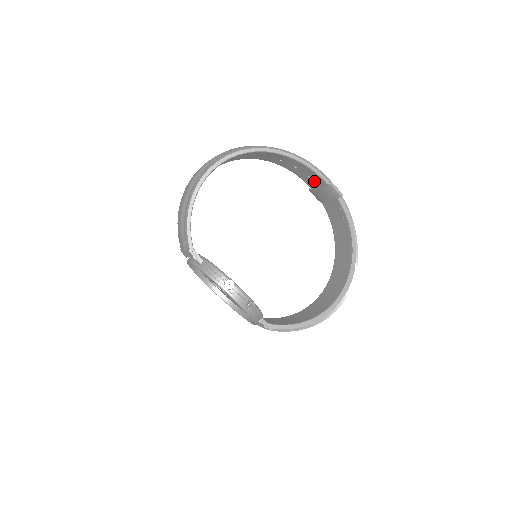
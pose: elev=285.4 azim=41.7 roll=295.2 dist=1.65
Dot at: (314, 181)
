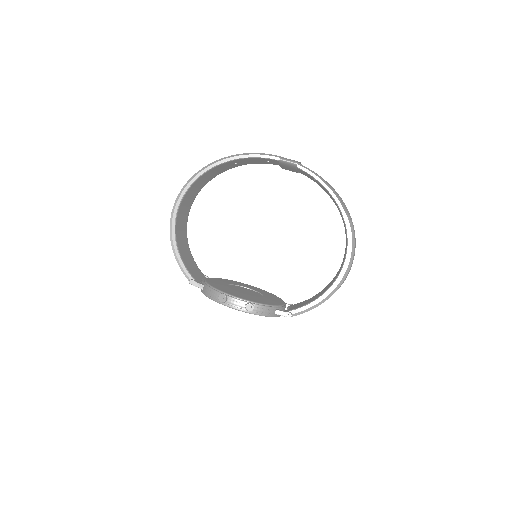
Dot at: (275, 162)
